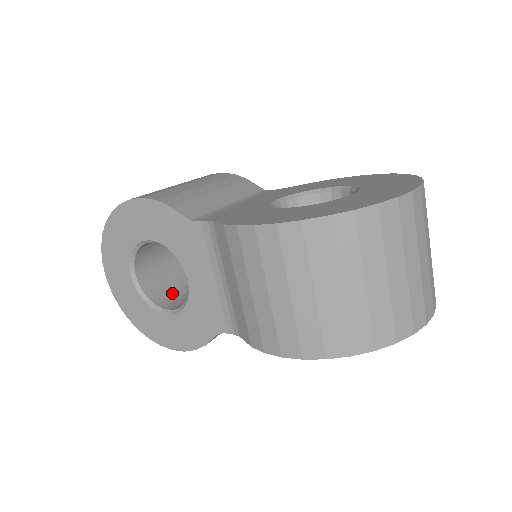
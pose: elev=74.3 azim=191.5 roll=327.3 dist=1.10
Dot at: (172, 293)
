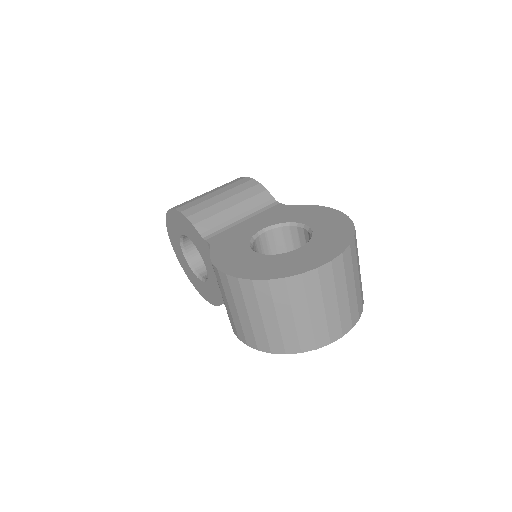
Dot at: occluded
